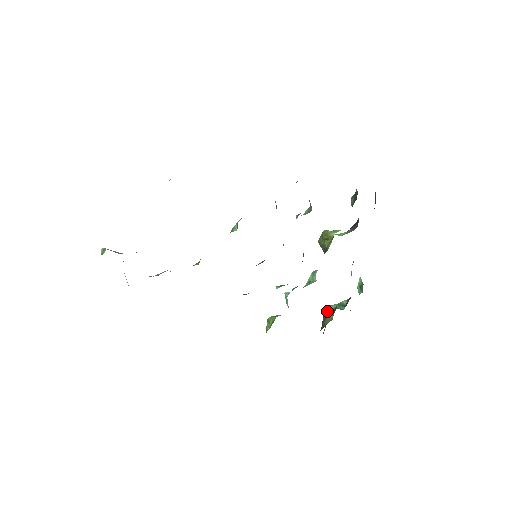
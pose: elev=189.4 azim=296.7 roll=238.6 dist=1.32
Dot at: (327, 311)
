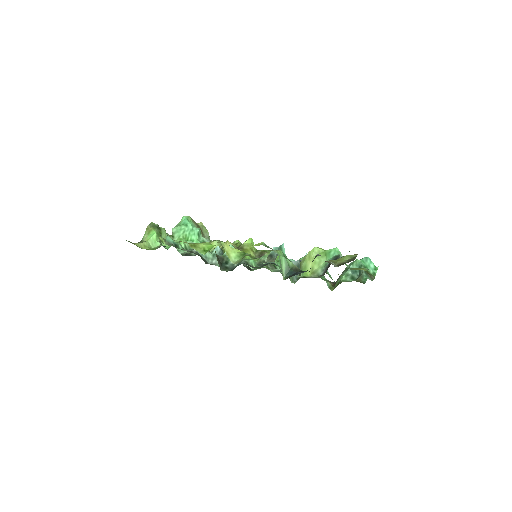
Dot at: (342, 274)
